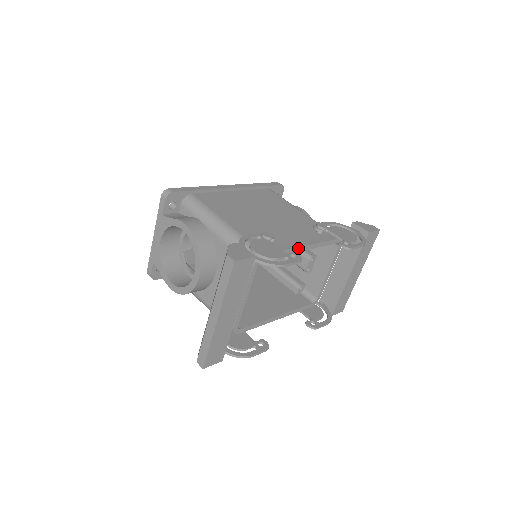
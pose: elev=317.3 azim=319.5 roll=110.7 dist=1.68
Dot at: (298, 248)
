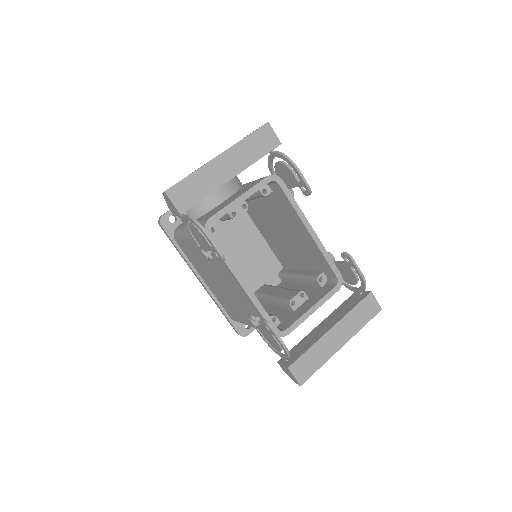
Dot at: (306, 220)
